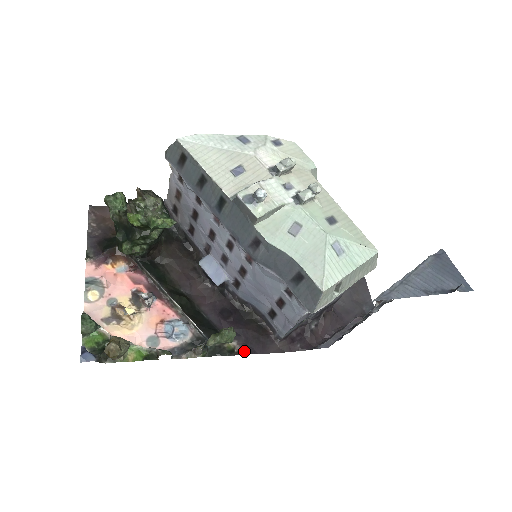
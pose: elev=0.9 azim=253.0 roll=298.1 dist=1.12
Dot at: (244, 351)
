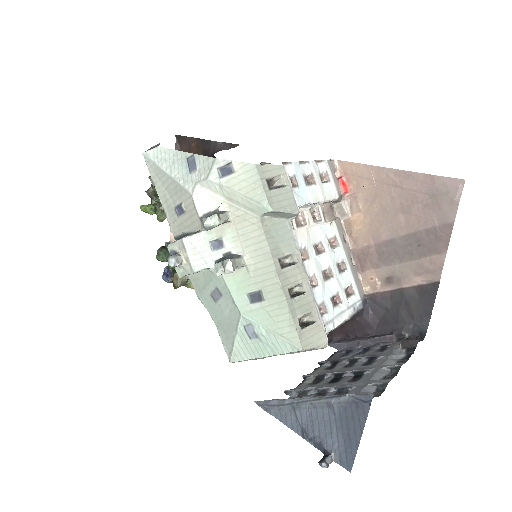
Dot at: occluded
